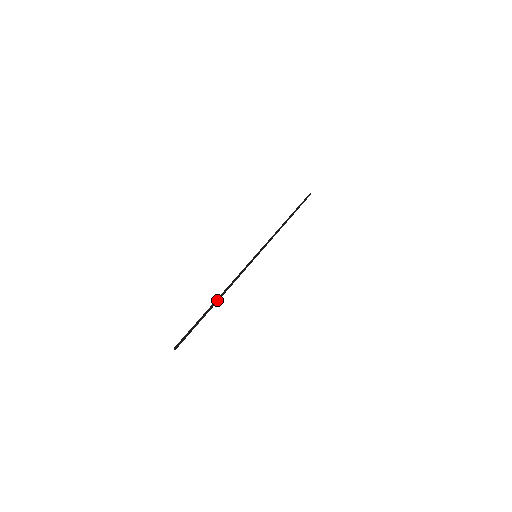
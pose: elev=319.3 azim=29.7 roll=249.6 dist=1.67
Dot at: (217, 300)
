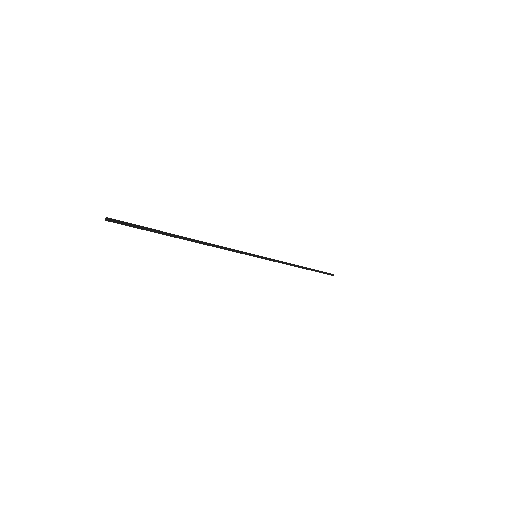
Dot at: (191, 240)
